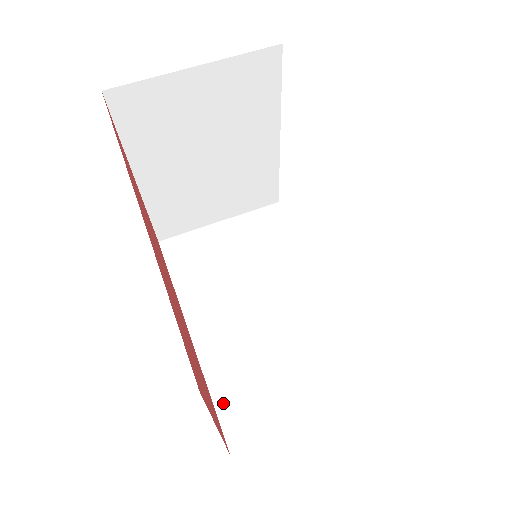
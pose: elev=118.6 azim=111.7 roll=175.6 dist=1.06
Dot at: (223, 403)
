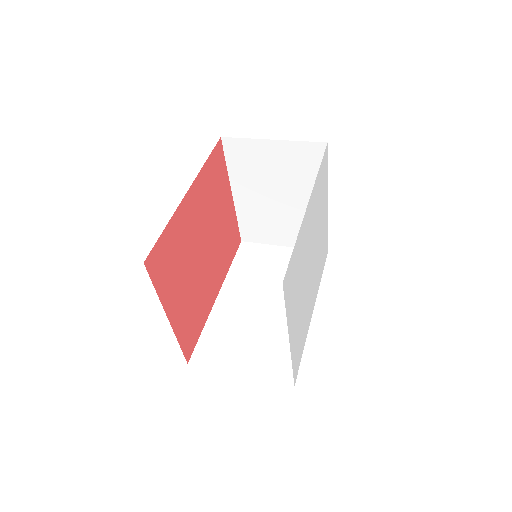
Dot at: (205, 338)
